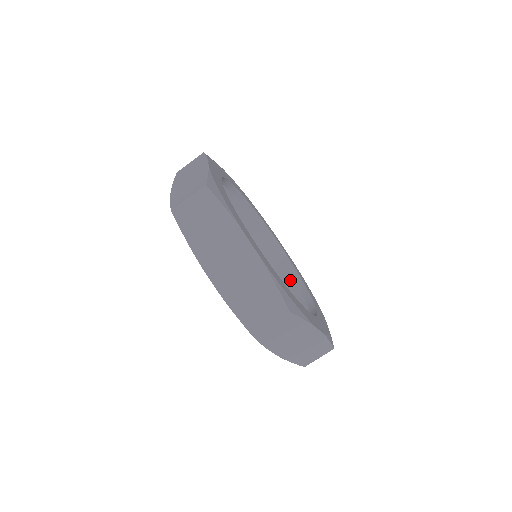
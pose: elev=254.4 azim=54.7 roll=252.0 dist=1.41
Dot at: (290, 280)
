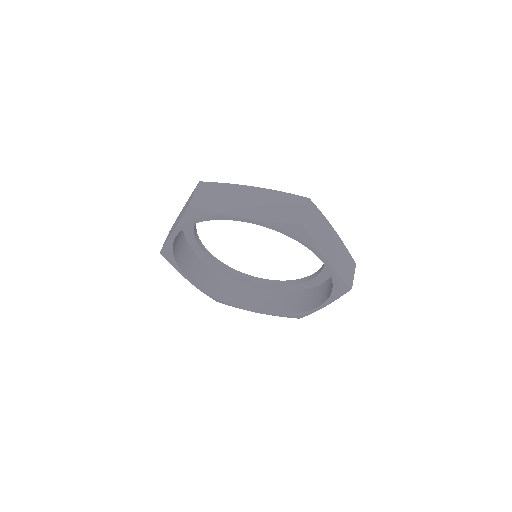
Dot at: (288, 295)
